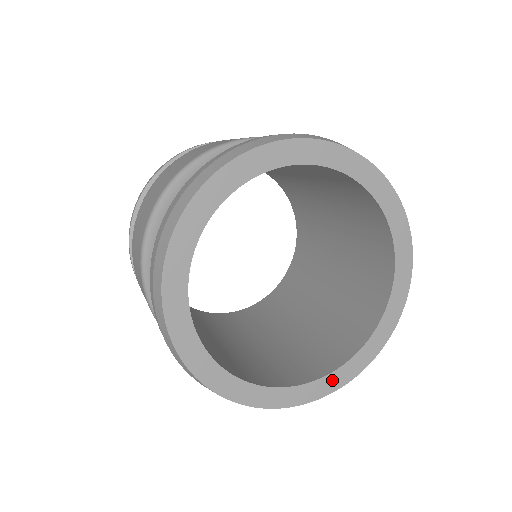
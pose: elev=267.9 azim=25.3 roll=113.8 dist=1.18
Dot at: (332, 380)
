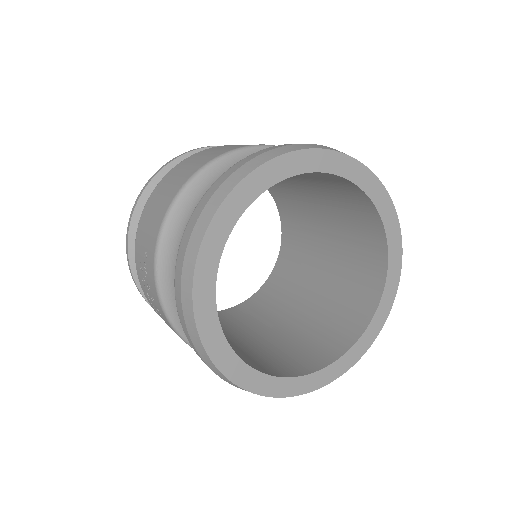
Dot at: (264, 382)
